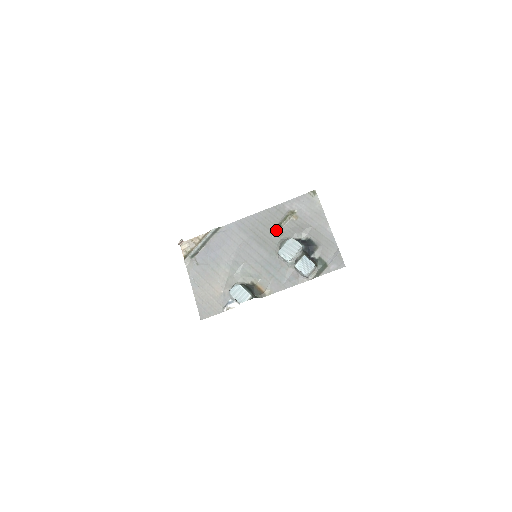
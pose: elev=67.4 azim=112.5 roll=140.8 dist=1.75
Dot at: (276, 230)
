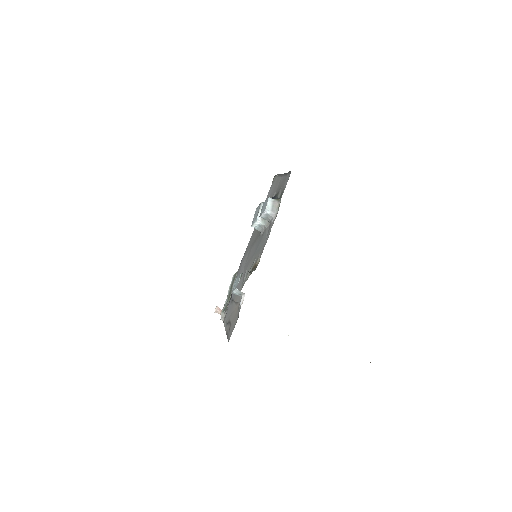
Dot at: occluded
